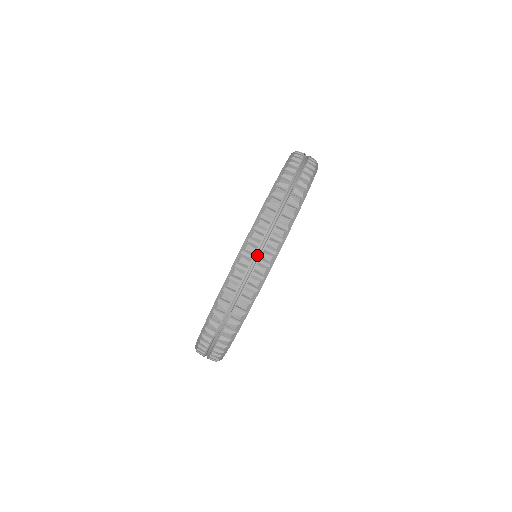
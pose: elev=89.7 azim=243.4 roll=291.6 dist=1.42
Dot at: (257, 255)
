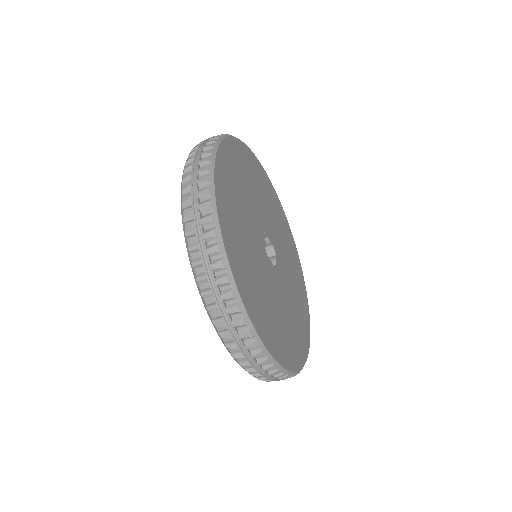
Dot at: (231, 328)
